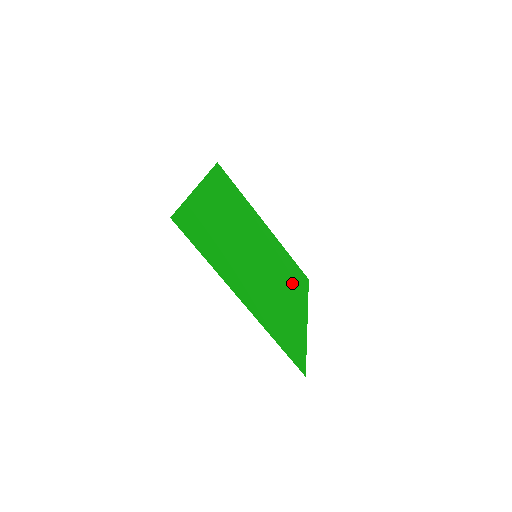
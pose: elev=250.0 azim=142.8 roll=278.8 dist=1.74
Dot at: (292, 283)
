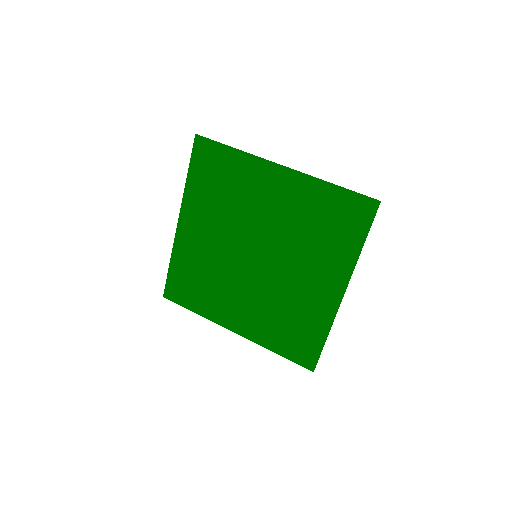
Dot at: (302, 312)
